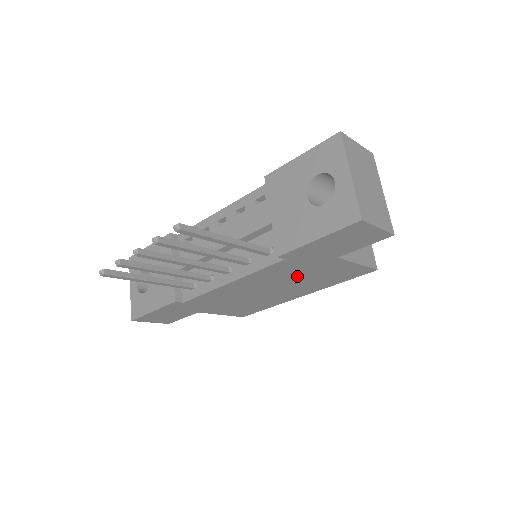
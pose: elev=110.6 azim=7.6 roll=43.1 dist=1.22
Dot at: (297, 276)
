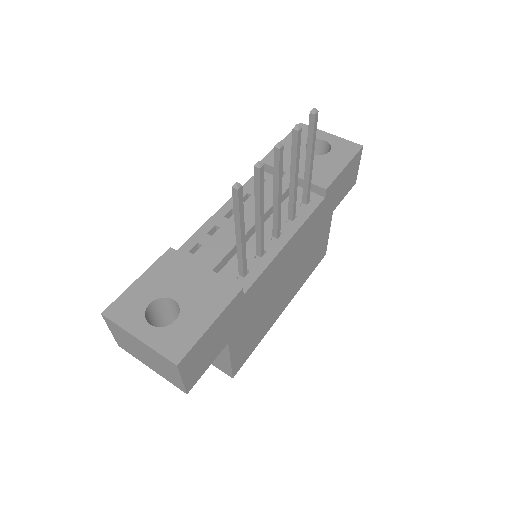
Dot at: (308, 246)
